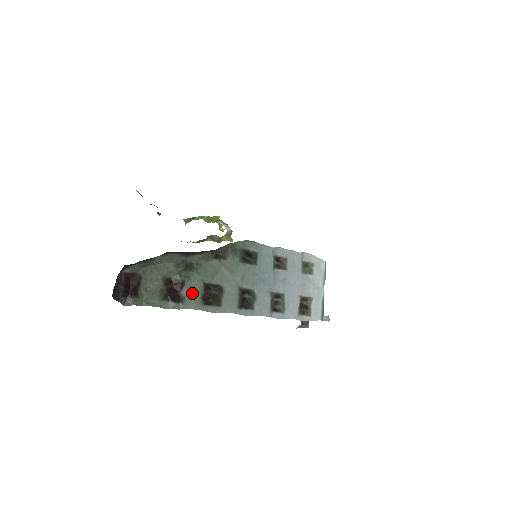
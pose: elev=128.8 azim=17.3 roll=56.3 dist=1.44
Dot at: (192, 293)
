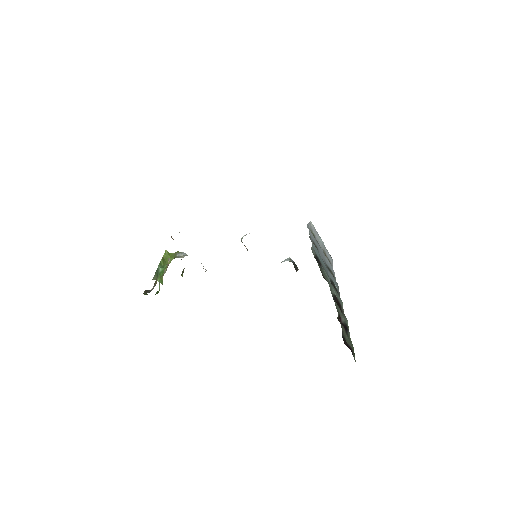
Dot at: (342, 315)
